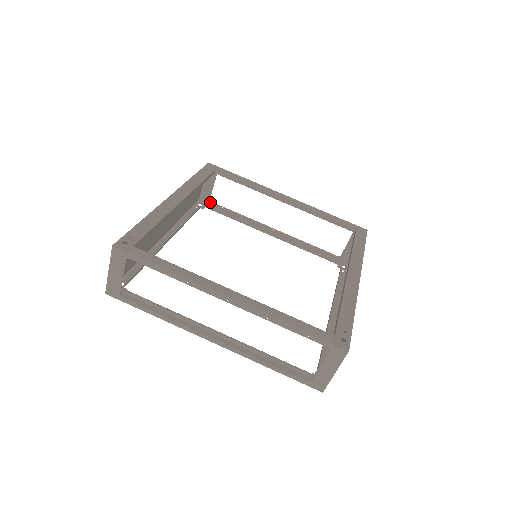
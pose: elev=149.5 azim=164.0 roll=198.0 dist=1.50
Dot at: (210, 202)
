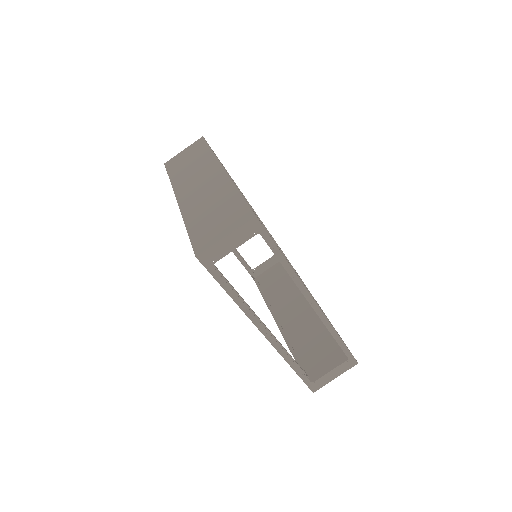
Dot at: occluded
